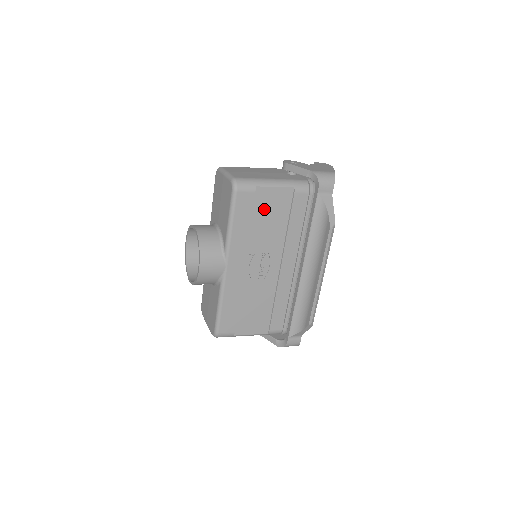
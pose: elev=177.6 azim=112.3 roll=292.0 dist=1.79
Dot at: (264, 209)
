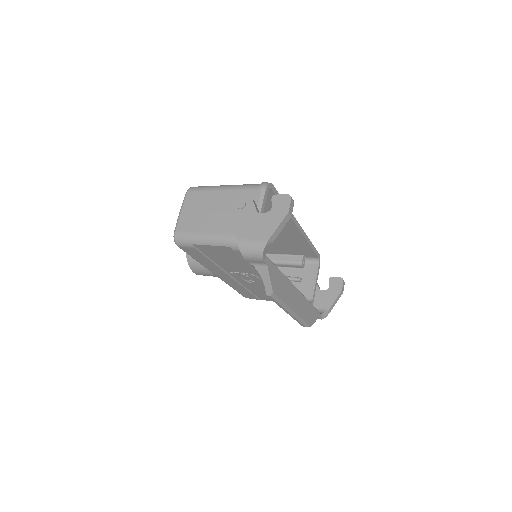
Dot at: (215, 254)
